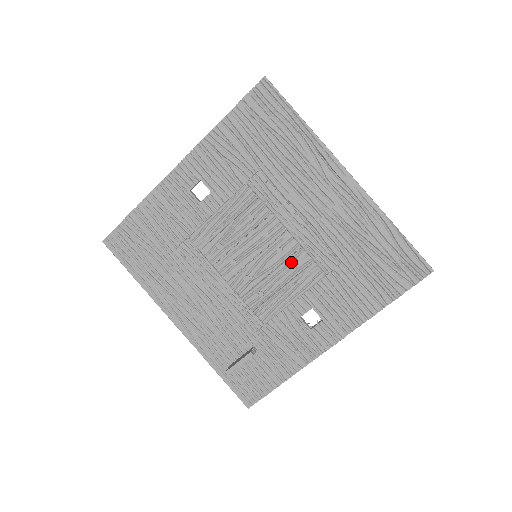
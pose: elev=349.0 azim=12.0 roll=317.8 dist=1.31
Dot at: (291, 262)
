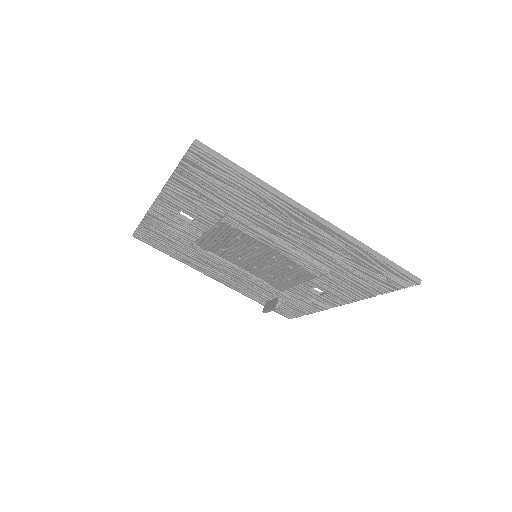
Dot at: (287, 264)
